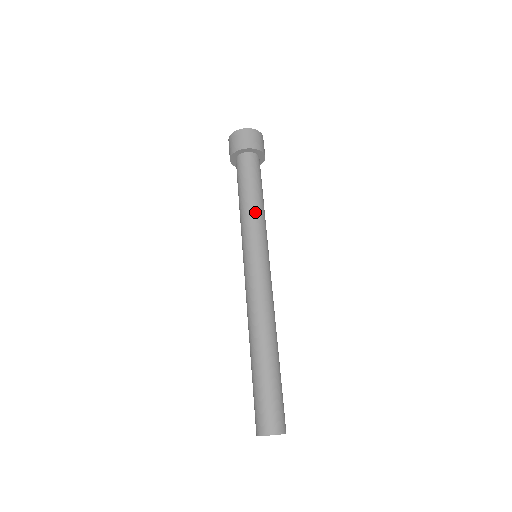
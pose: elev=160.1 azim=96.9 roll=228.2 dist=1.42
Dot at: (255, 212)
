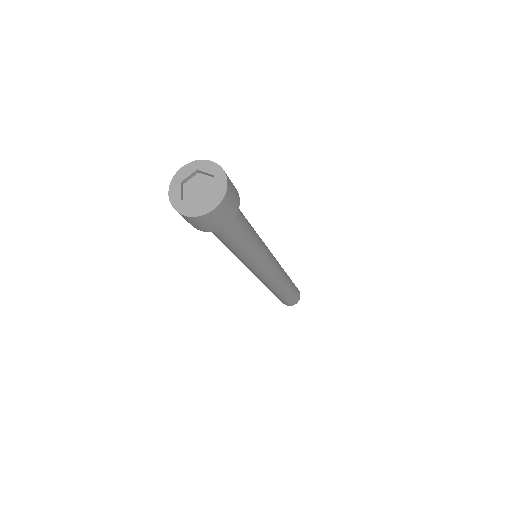
Dot at: (257, 244)
